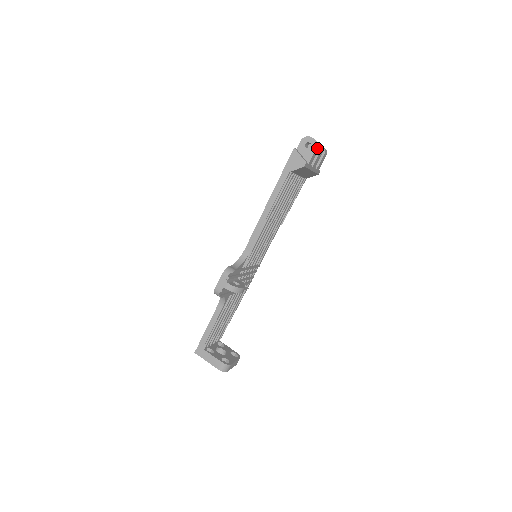
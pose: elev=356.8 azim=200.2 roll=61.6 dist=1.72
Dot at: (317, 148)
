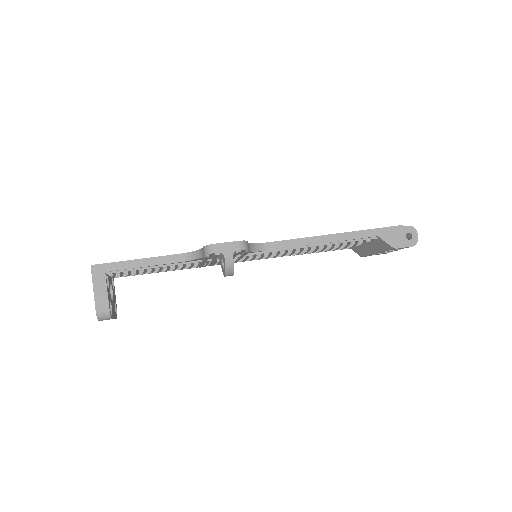
Dot at: (410, 246)
